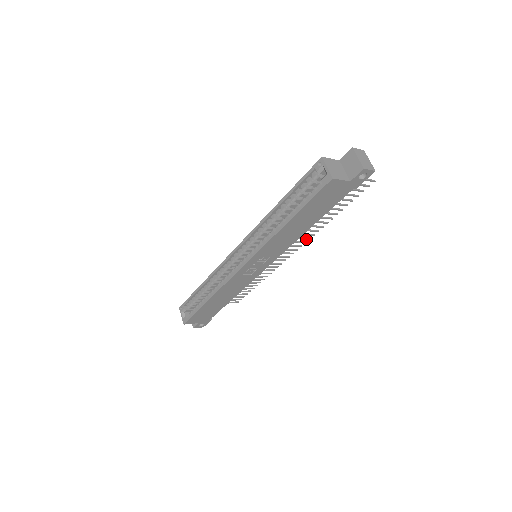
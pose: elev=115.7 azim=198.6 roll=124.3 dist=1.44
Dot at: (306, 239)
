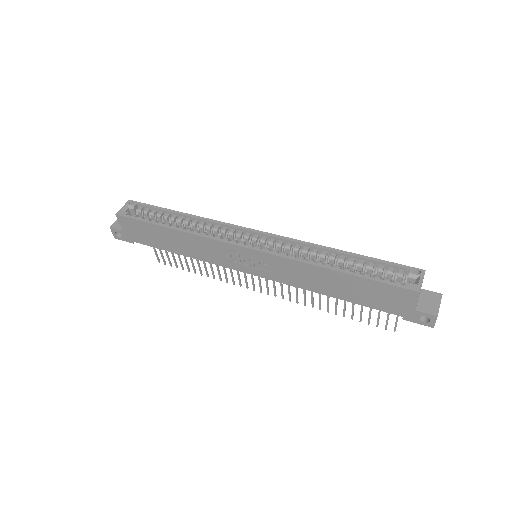
Dot at: (289, 297)
